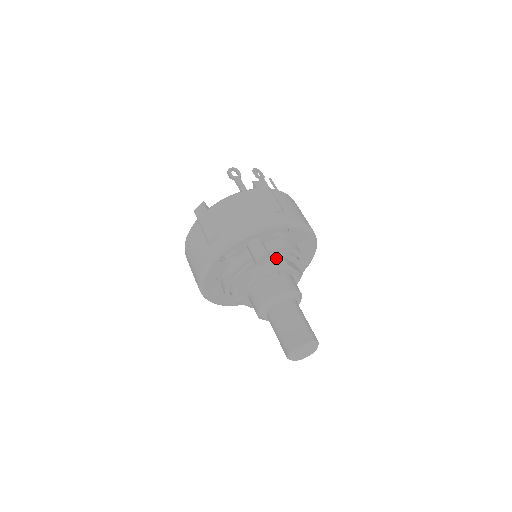
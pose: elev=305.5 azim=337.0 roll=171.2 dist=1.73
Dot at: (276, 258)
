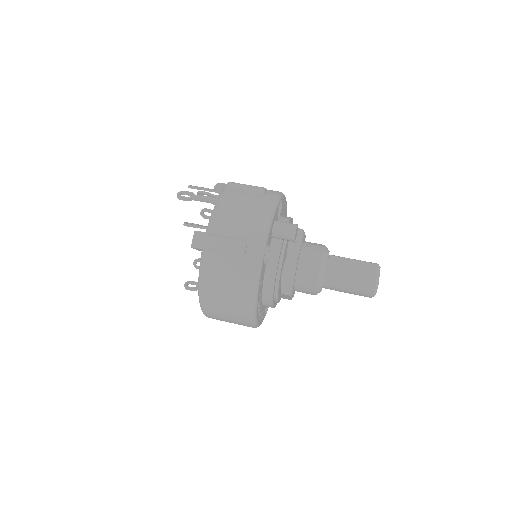
Dot at: occluded
